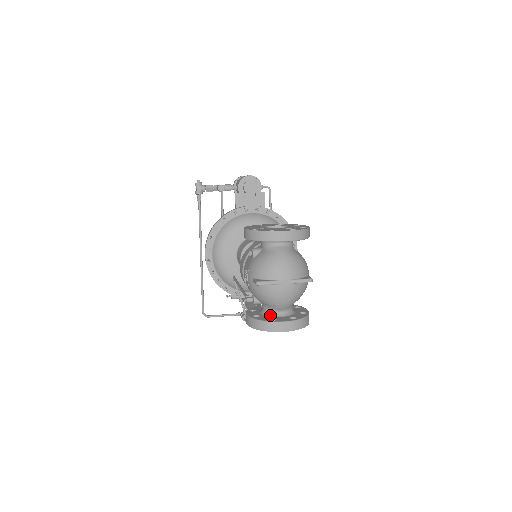
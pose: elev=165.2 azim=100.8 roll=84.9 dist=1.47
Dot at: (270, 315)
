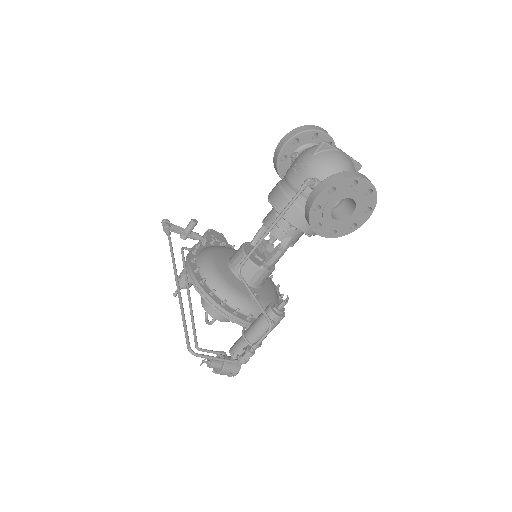
Dot at: occluded
